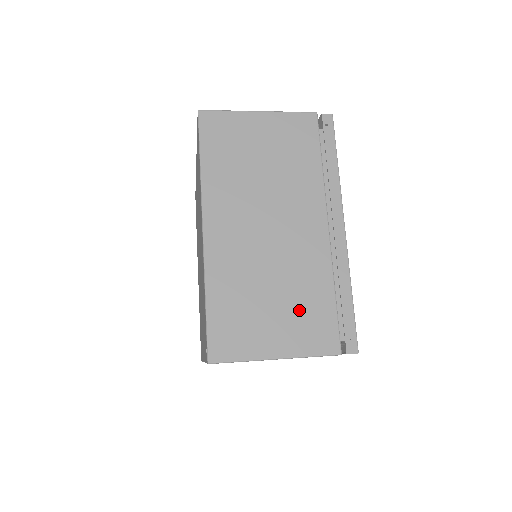
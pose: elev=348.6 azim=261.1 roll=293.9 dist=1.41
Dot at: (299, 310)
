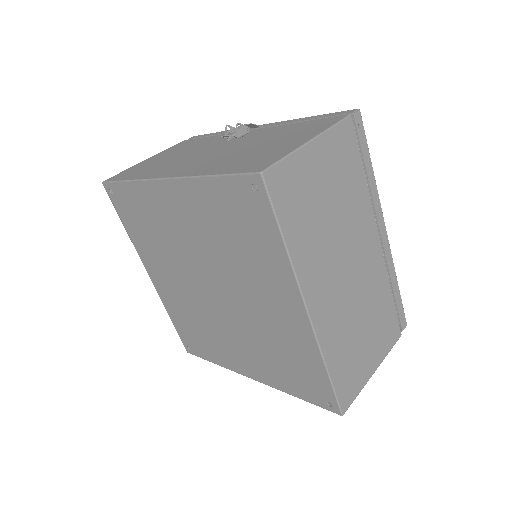
Dot at: (378, 325)
